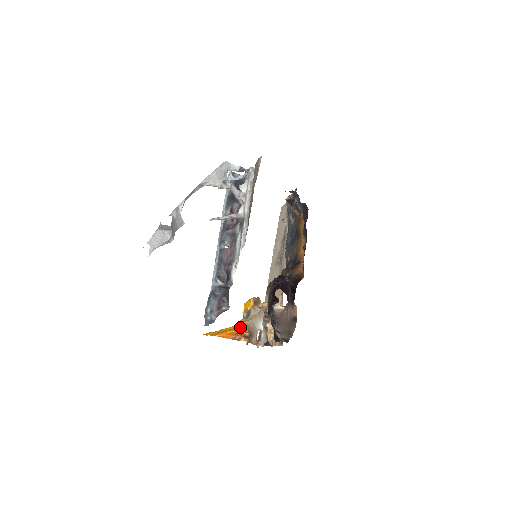
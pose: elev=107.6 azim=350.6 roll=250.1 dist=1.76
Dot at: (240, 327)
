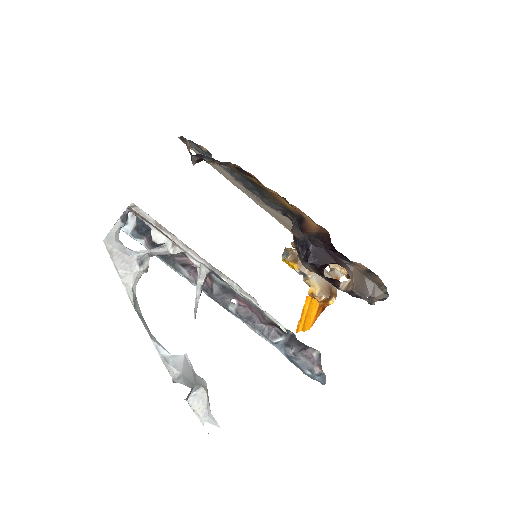
Dot at: occluded
